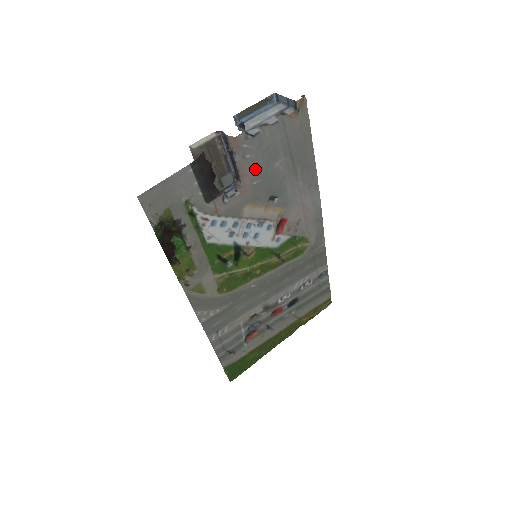
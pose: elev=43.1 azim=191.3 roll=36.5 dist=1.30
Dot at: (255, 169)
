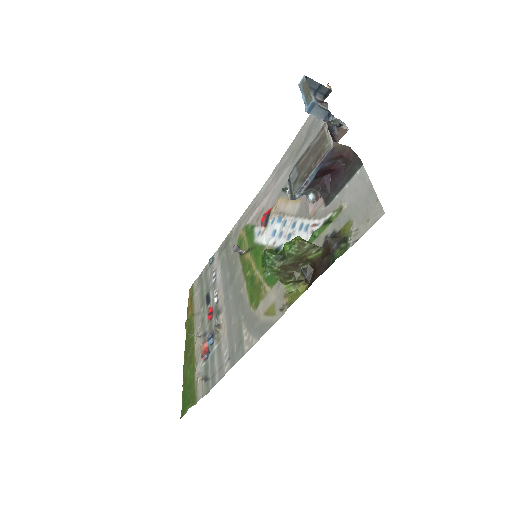
Dot at: occluded
